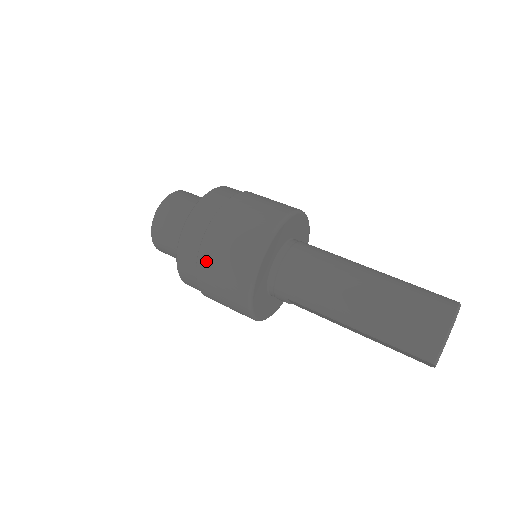
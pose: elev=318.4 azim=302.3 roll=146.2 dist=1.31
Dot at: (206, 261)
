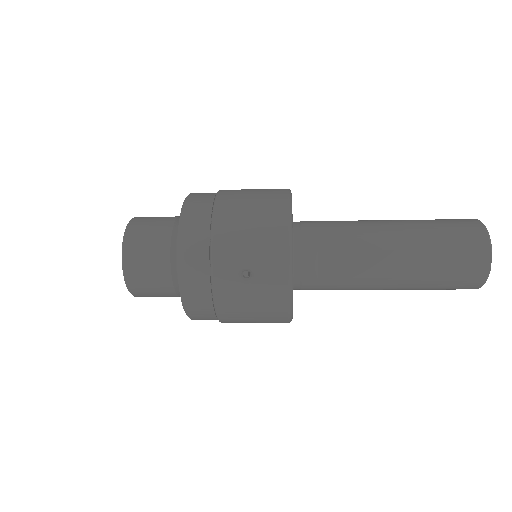
Dot at: (227, 206)
